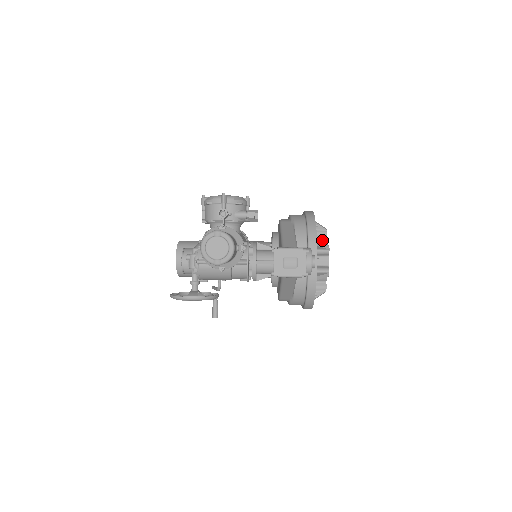
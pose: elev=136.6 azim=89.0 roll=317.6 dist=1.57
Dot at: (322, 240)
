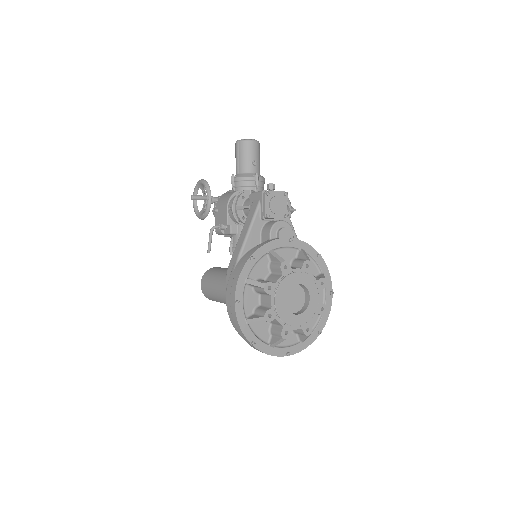
Dot at: occluded
